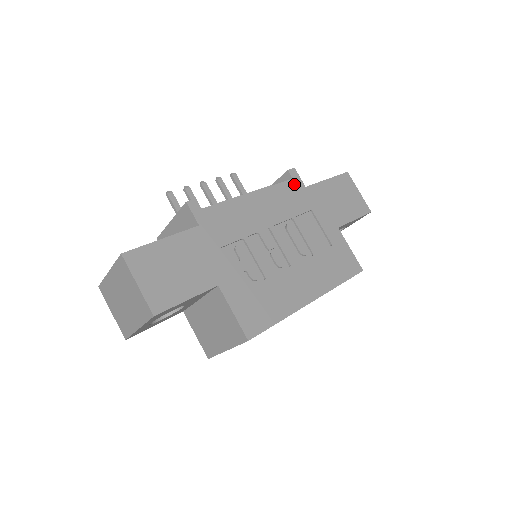
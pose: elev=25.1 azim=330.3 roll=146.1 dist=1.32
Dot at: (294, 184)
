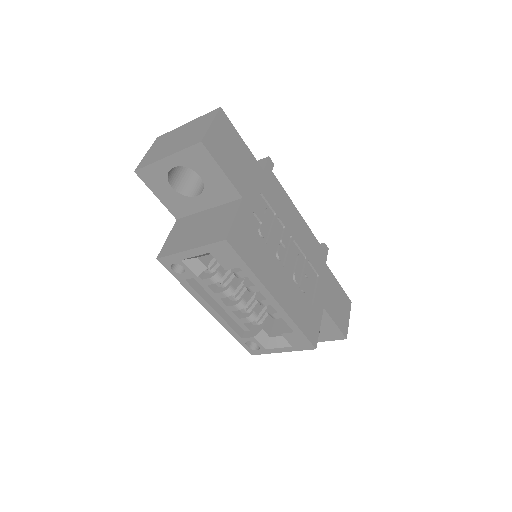
Dot at: (322, 252)
